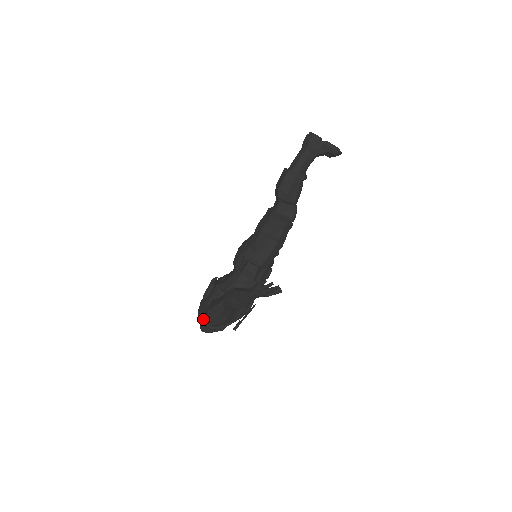
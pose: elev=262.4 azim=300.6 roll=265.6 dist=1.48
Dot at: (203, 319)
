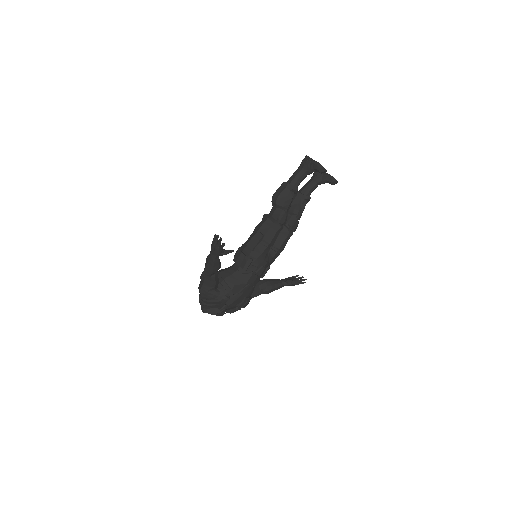
Dot at: (199, 294)
